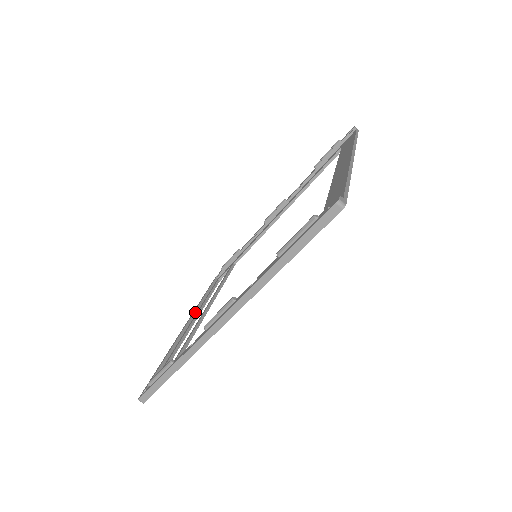
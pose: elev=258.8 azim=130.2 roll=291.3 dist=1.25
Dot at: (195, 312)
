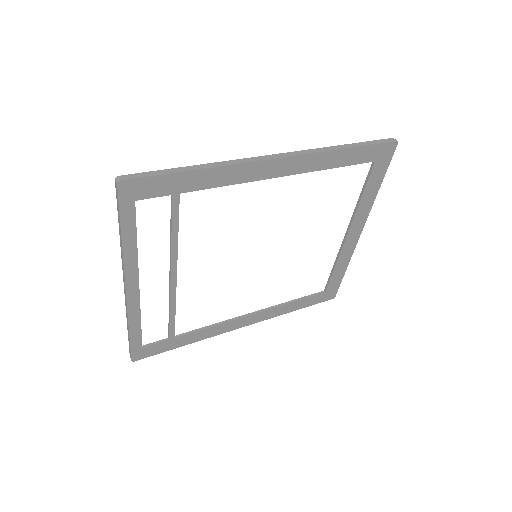
Dot at: (132, 302)
